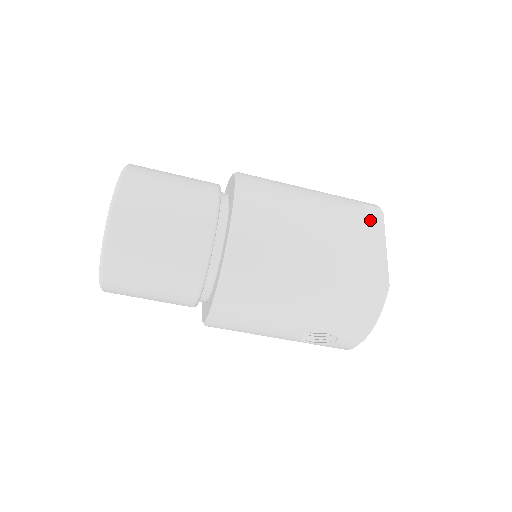
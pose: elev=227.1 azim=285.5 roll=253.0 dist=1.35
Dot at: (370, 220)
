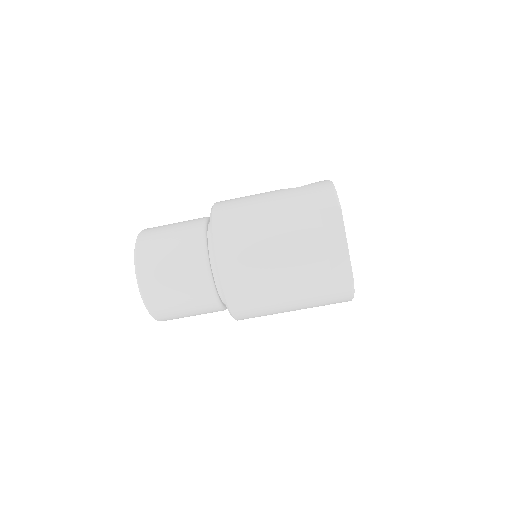
Dot at: (330, 224)
